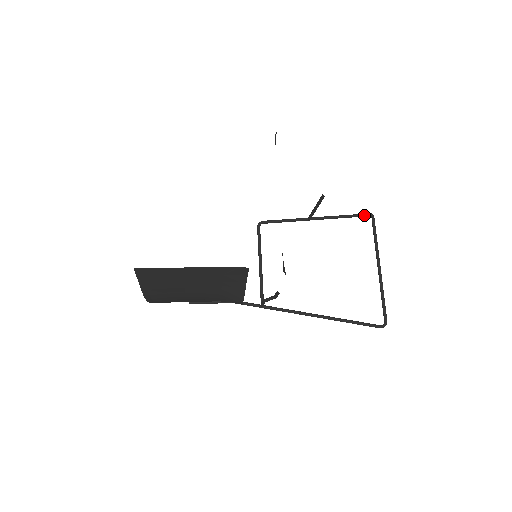
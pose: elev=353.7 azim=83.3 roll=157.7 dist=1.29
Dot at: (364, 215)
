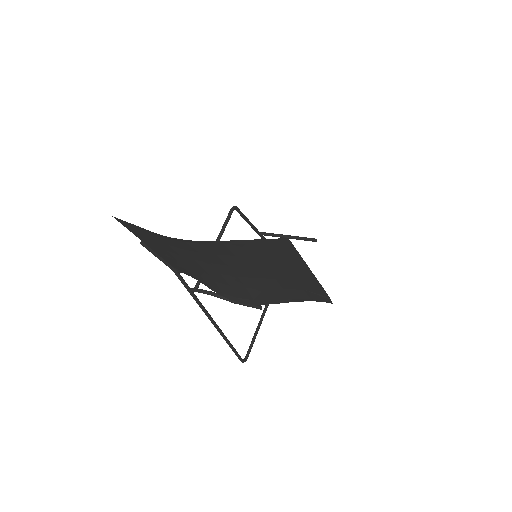
Dot at: occluded
